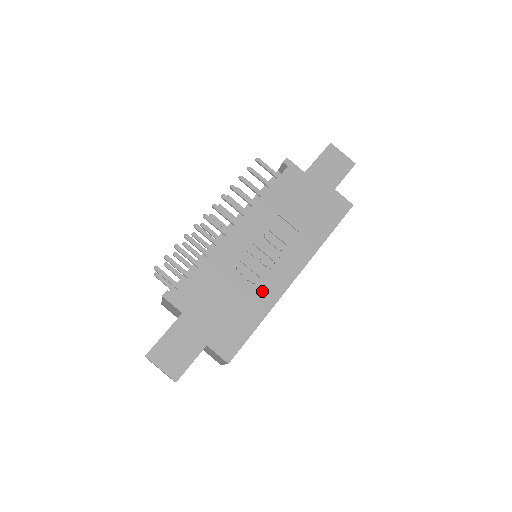
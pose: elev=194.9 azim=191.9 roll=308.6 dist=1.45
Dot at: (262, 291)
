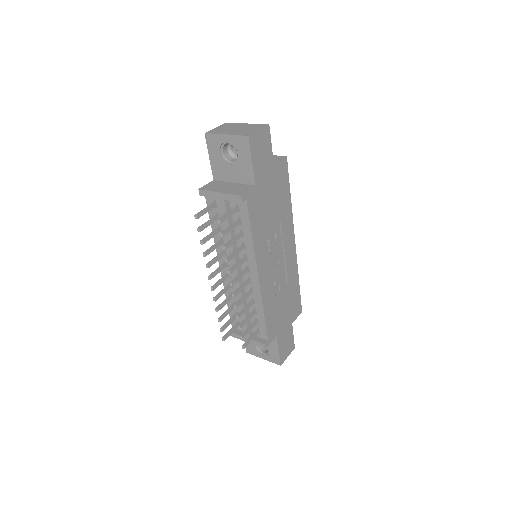
Dot at: (290, 273)
